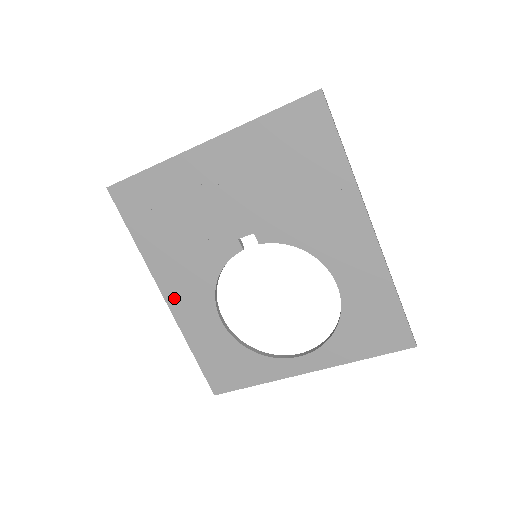
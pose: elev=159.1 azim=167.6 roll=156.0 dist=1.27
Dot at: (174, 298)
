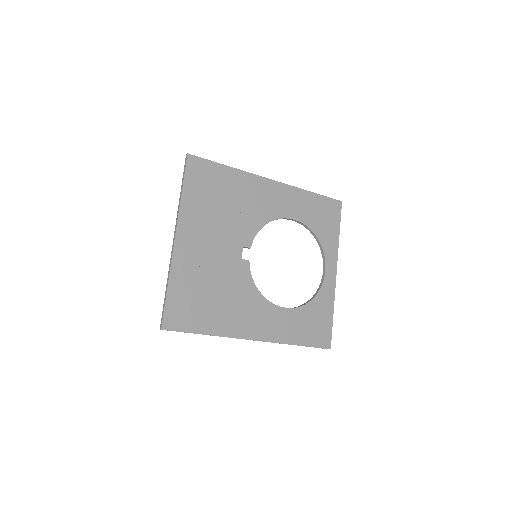
Dot at: (257, 332)
